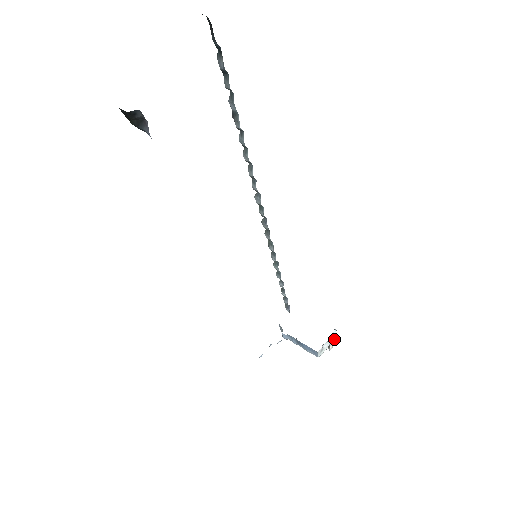
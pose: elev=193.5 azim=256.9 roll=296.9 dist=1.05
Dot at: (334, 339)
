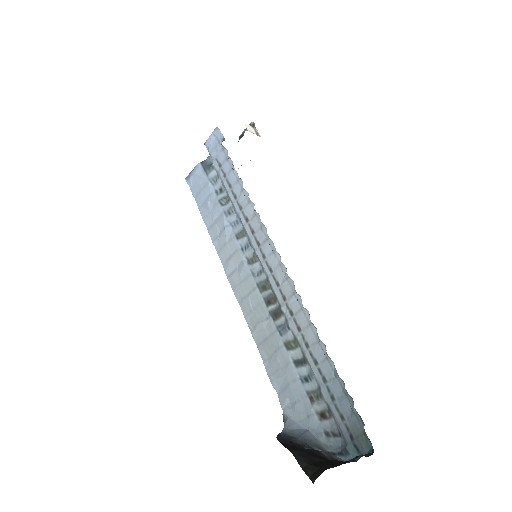
Dot at: occluded
